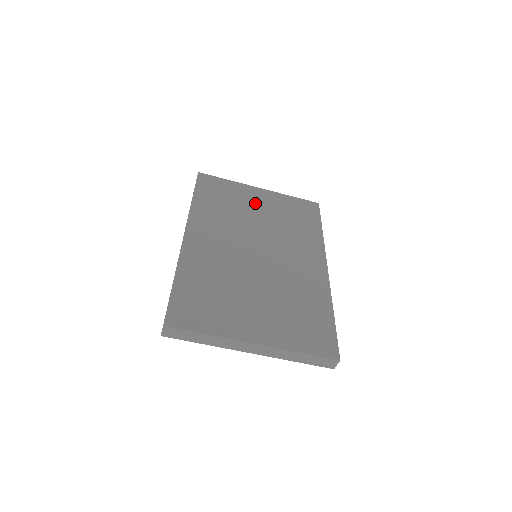
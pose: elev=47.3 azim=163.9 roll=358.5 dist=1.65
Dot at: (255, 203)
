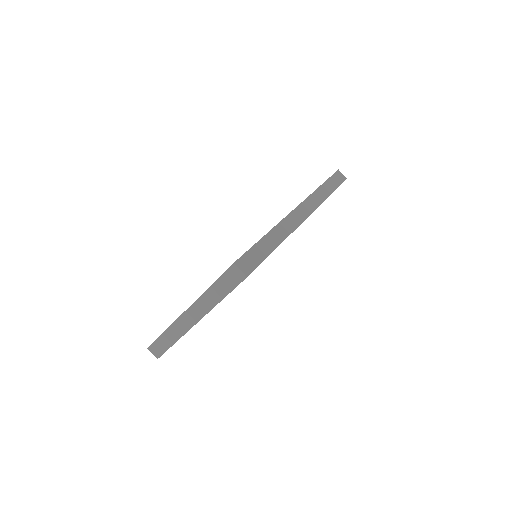
Dot at: occluded
